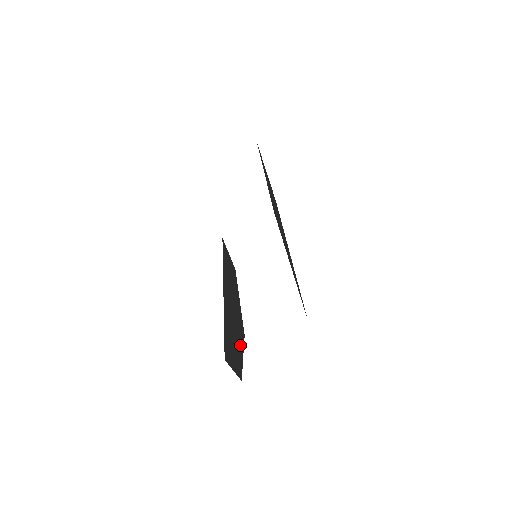
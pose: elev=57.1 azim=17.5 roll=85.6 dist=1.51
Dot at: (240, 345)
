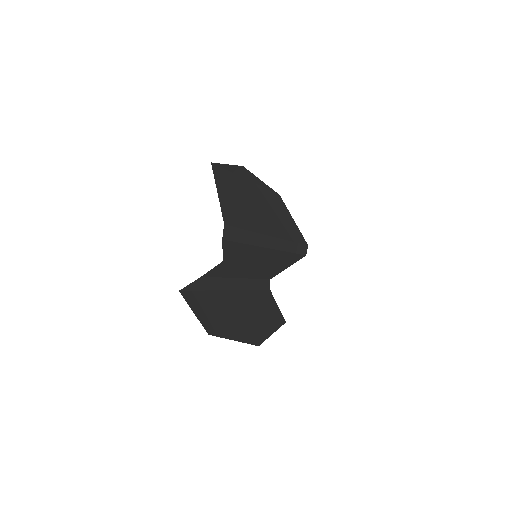
Dot at: (236, 333)
